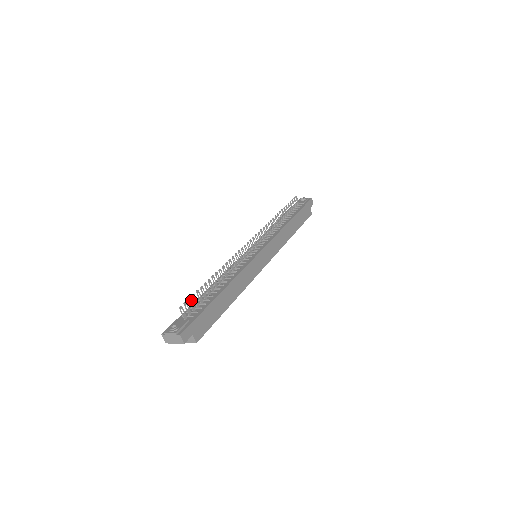
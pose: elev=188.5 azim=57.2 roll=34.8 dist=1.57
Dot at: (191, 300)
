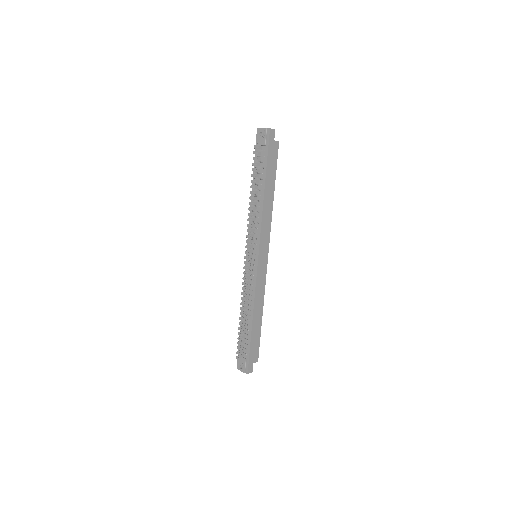
Dot at: (239, 346)
